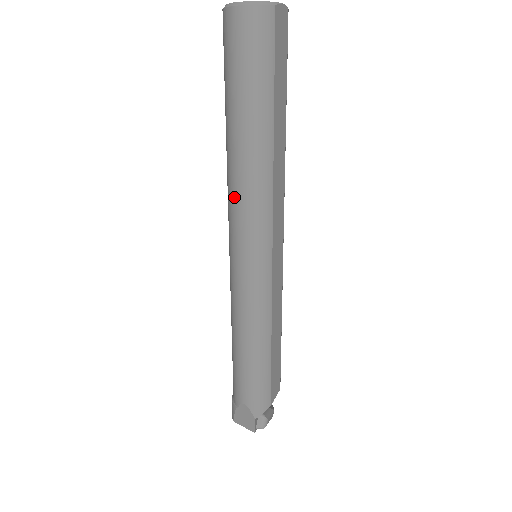
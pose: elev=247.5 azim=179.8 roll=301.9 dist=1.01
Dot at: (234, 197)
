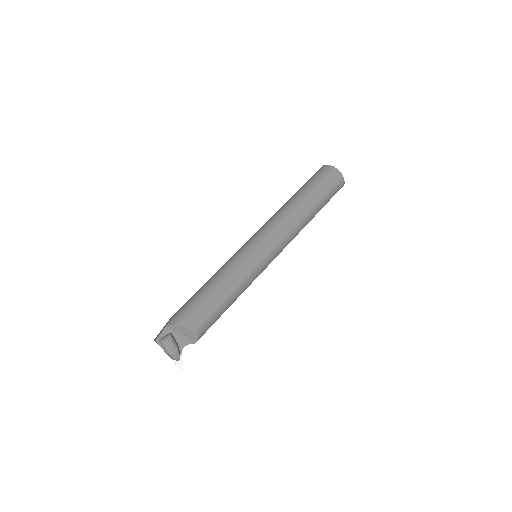
Dot at: occluded
